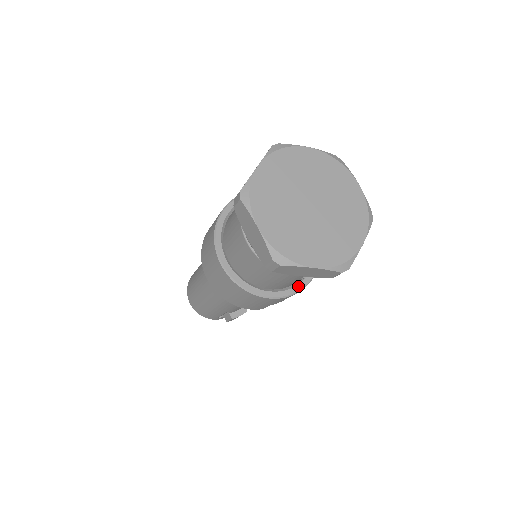
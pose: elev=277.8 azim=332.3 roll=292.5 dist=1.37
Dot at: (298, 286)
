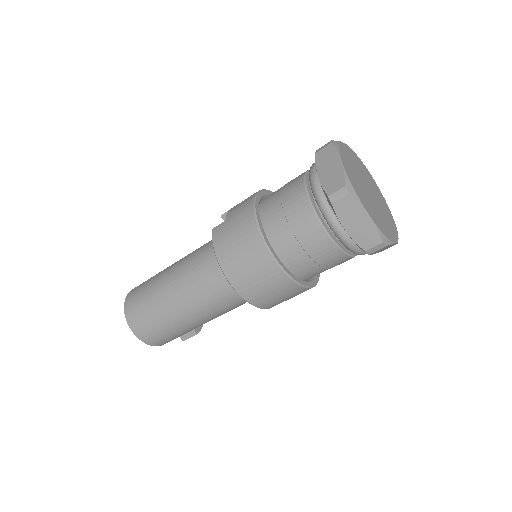
Dot at: occluded
